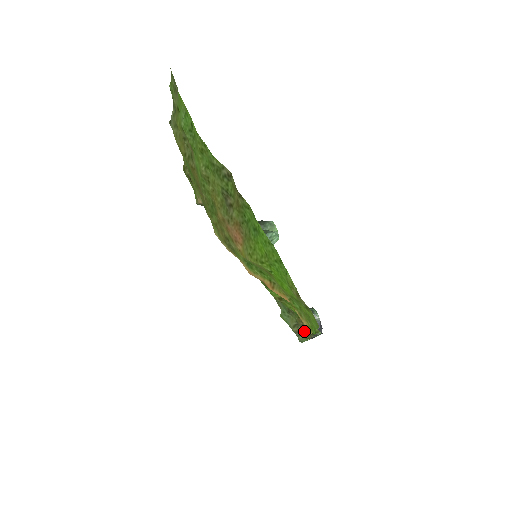
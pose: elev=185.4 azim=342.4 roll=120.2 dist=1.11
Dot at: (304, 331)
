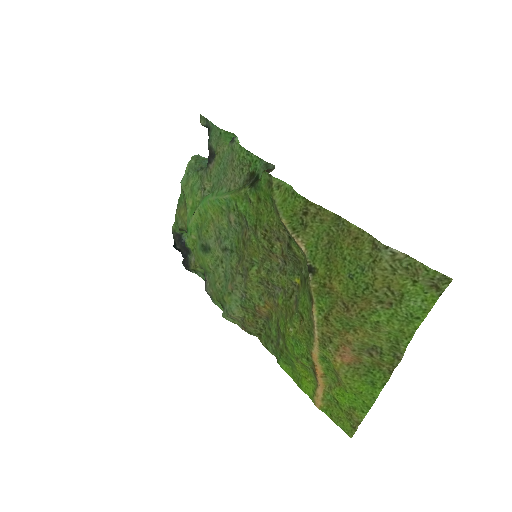
Dot at: (241, 322)
